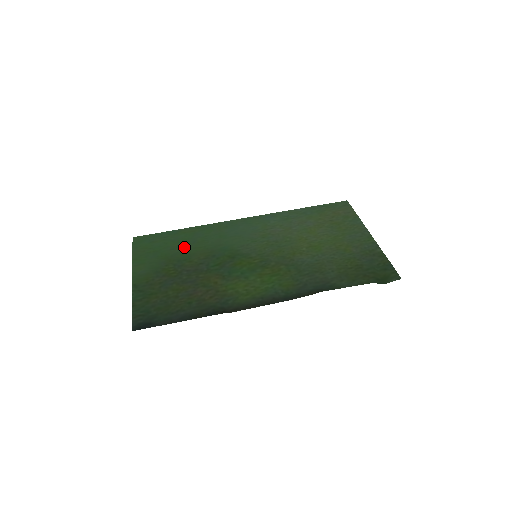
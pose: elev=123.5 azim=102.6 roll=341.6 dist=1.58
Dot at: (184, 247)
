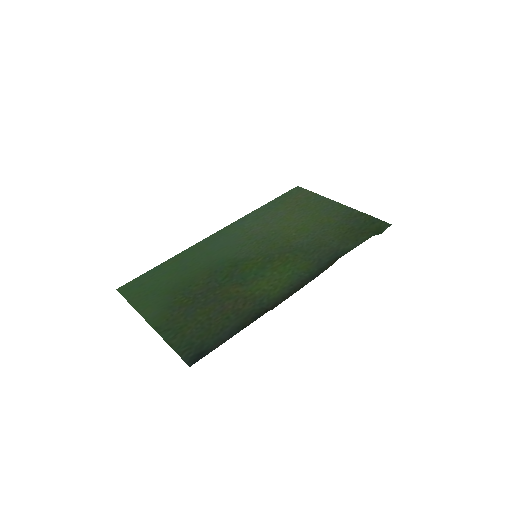
Dot at: (179, 276)
